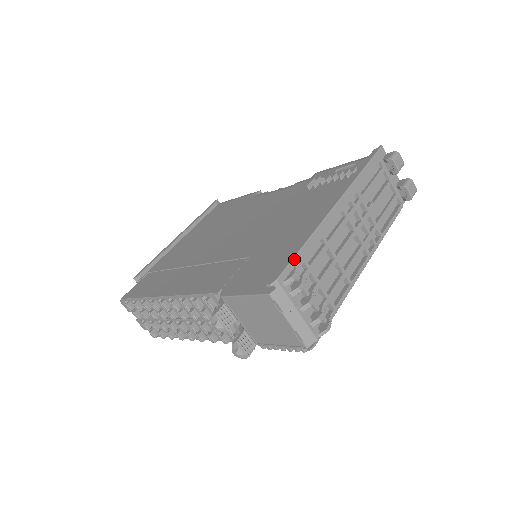
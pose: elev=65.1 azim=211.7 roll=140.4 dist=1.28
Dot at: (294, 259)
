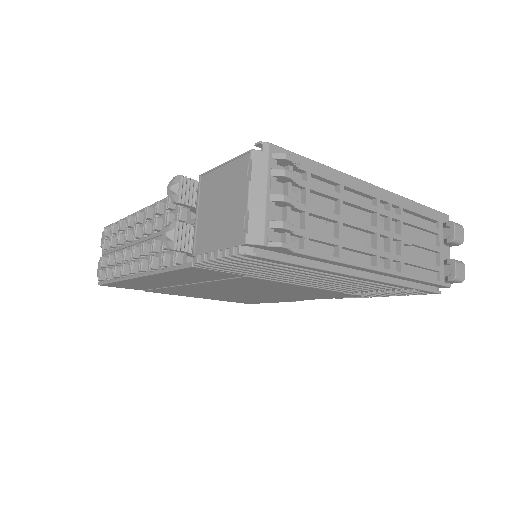
Dot at: (300, 156)
